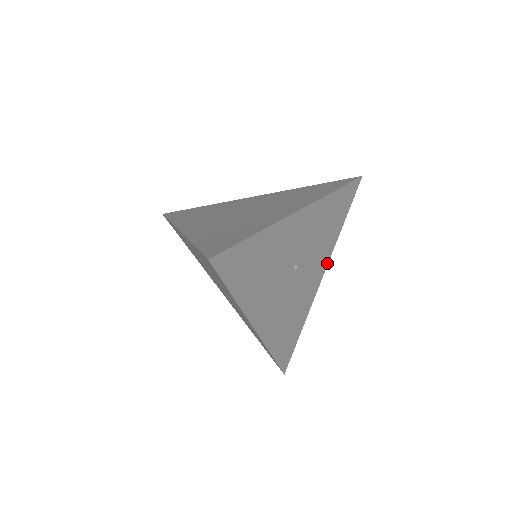
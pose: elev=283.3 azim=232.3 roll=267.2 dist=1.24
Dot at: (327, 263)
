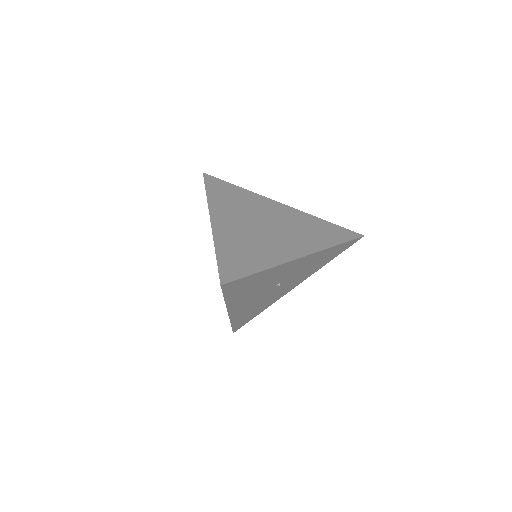
Dot at: occluded
